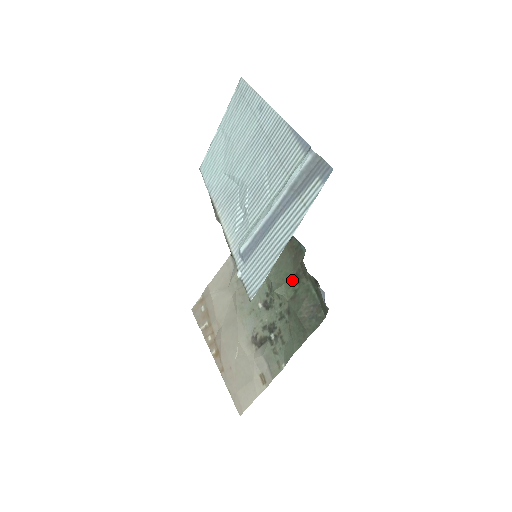
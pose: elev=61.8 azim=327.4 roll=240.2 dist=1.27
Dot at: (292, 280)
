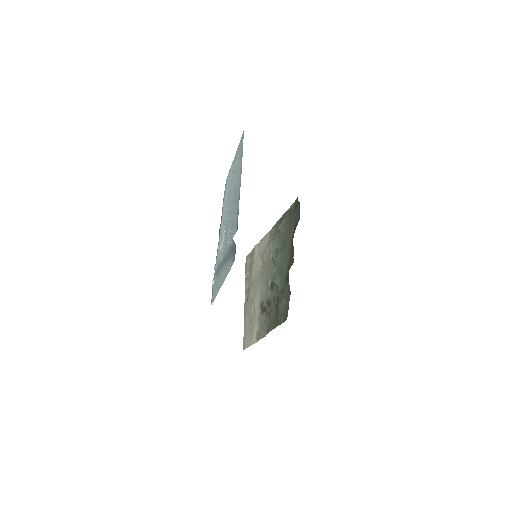
Dot at: (284, 278)
